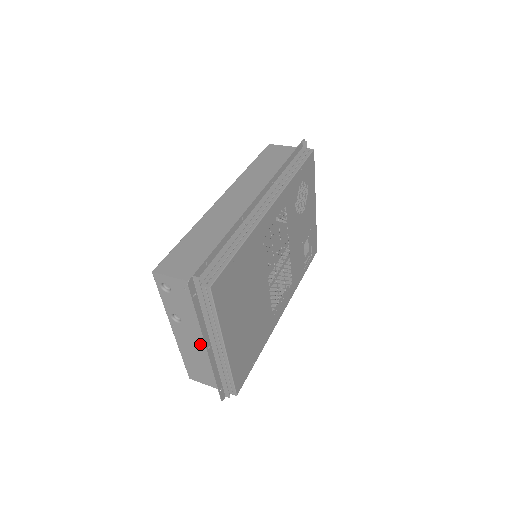
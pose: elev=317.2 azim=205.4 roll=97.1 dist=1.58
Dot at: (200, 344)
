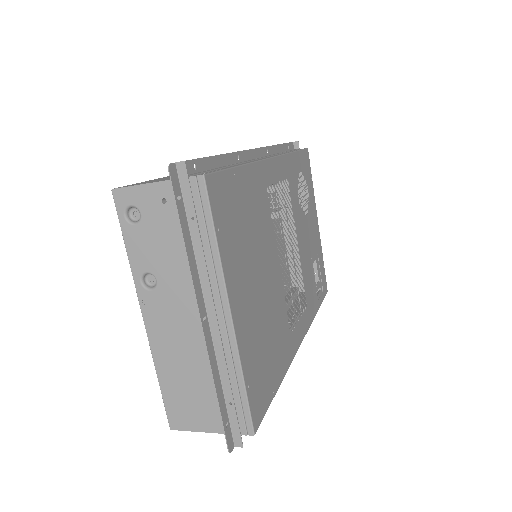
Dot at: (188, 326)
